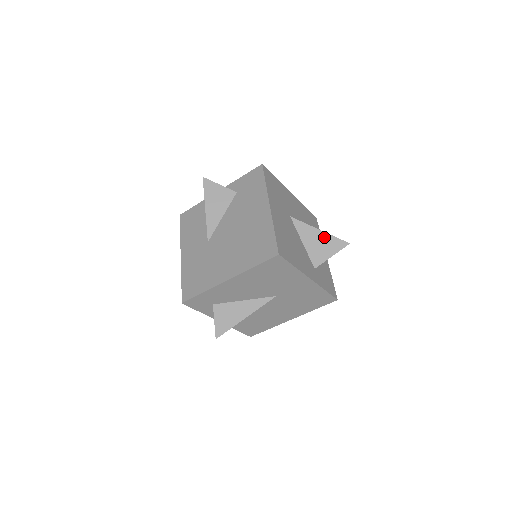
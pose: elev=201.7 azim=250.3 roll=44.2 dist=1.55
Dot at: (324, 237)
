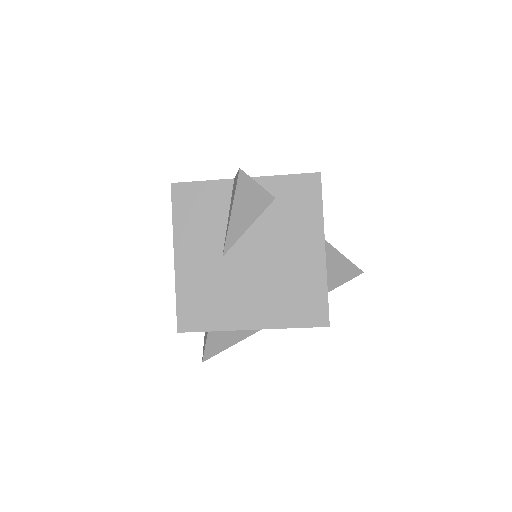
Dot at: (345, 264)
